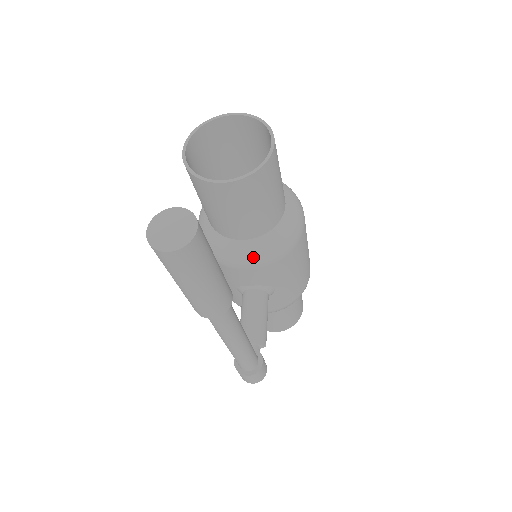
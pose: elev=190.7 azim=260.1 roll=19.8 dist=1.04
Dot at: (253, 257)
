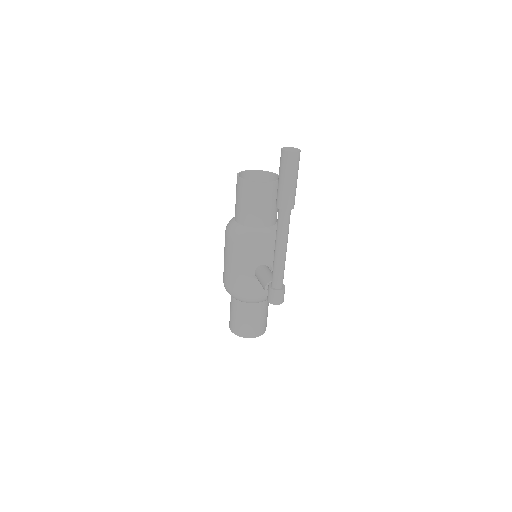
Dot at: (268, 237)
